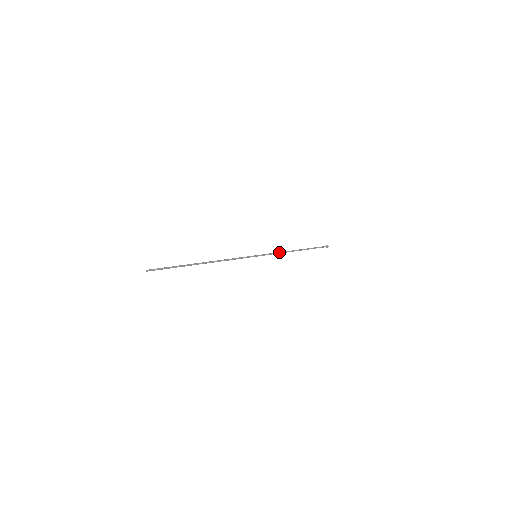
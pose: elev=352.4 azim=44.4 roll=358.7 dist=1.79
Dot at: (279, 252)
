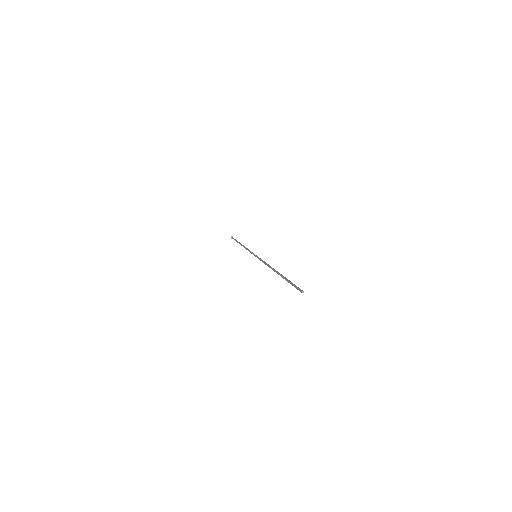
Dot at: (248, 249)
